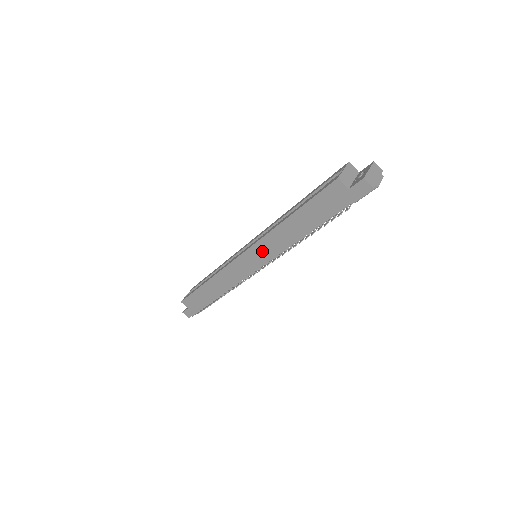
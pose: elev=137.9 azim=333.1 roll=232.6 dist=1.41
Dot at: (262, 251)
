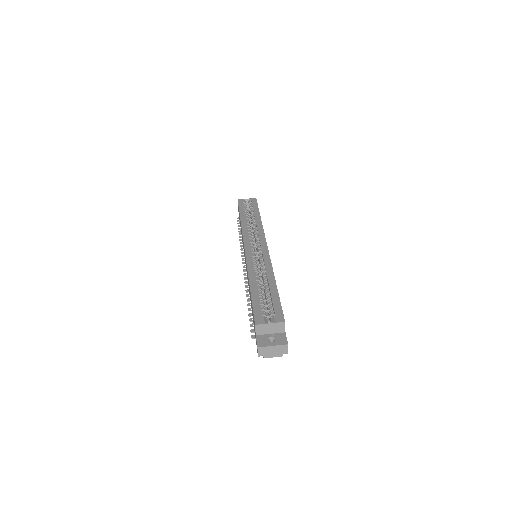
Dot at: (246, 266)
